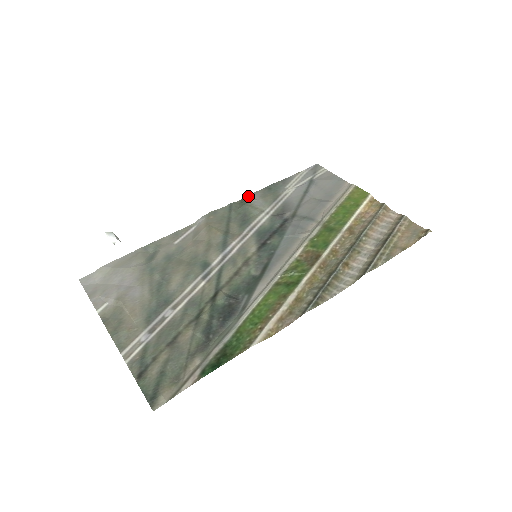
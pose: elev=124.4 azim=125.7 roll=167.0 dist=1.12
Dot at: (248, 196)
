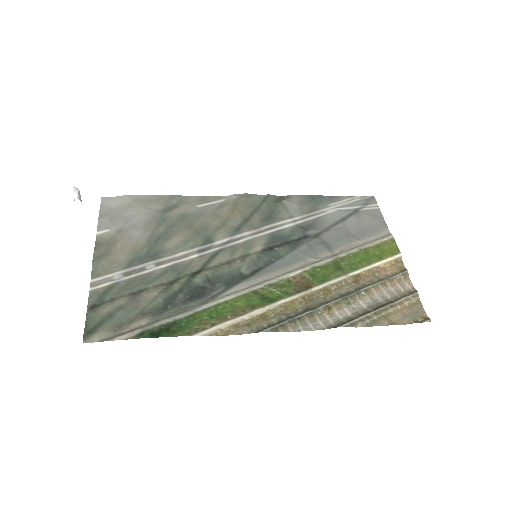
Dot at: (289, 196)
